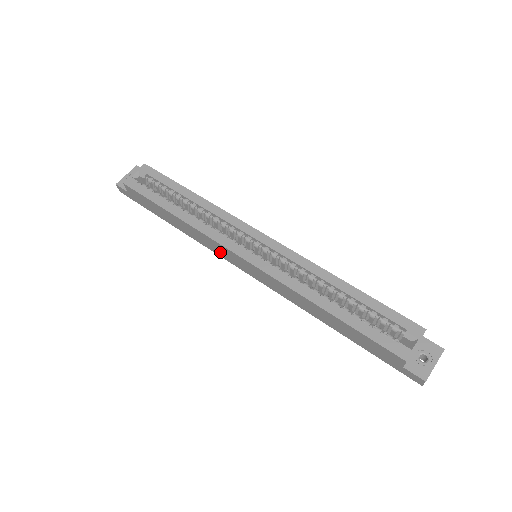
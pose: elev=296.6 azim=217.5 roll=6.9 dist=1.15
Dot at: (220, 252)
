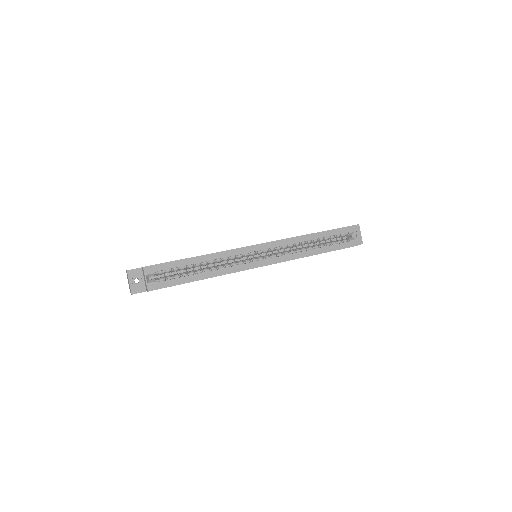
Dot at: occluded
